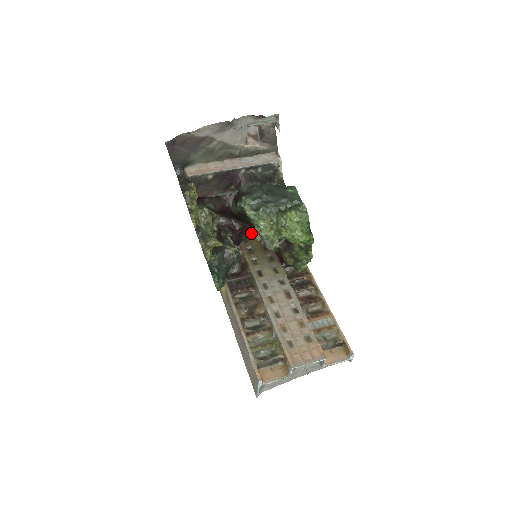
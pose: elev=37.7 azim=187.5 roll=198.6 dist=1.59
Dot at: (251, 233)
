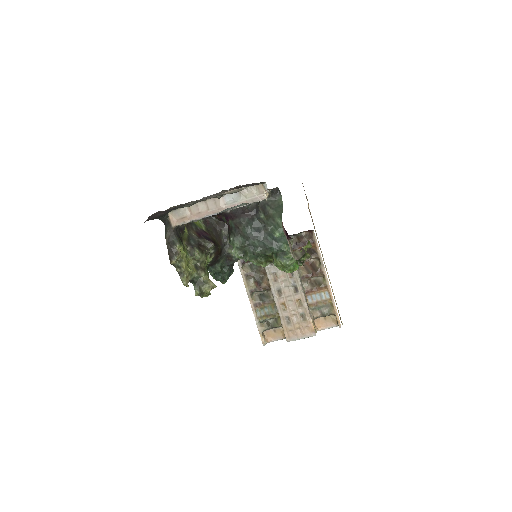
Dot at: occluded
